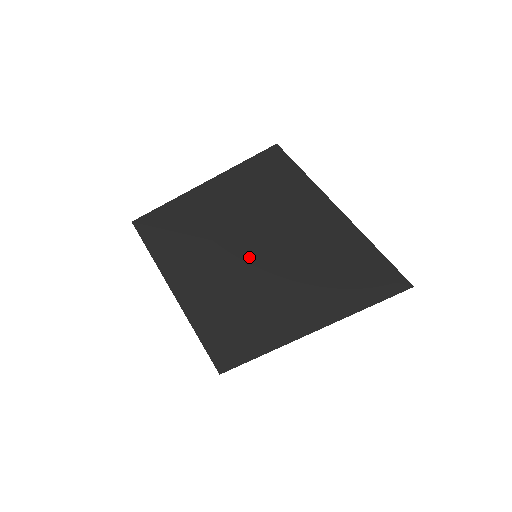
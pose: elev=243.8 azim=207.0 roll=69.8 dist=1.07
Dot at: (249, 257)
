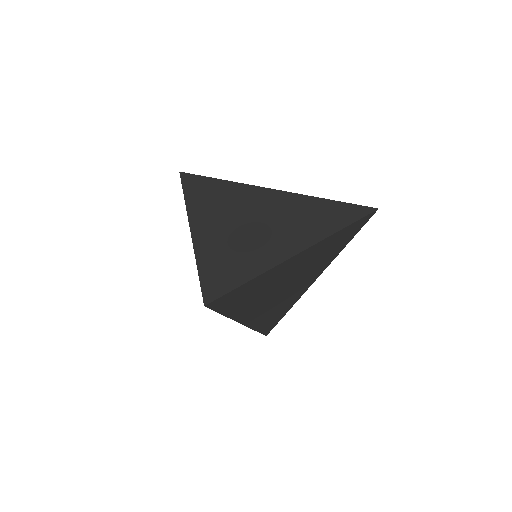
Dot at: (287, 264)
